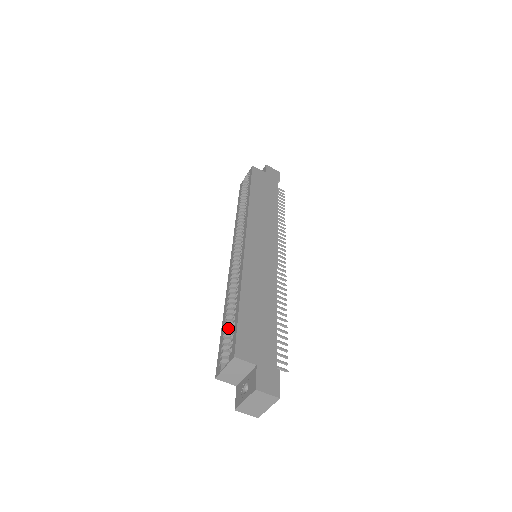
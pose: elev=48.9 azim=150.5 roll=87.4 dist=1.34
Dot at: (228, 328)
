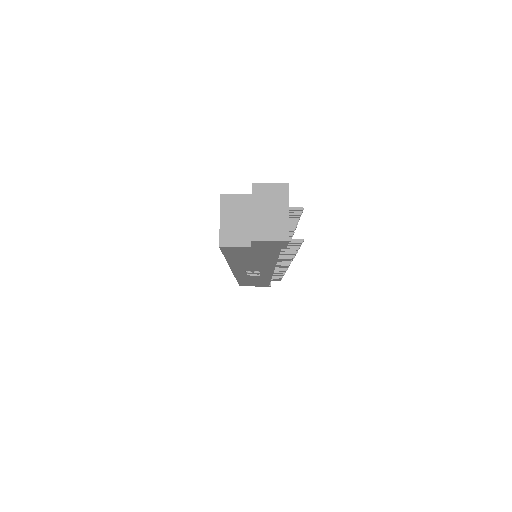
Dot at: occluded
